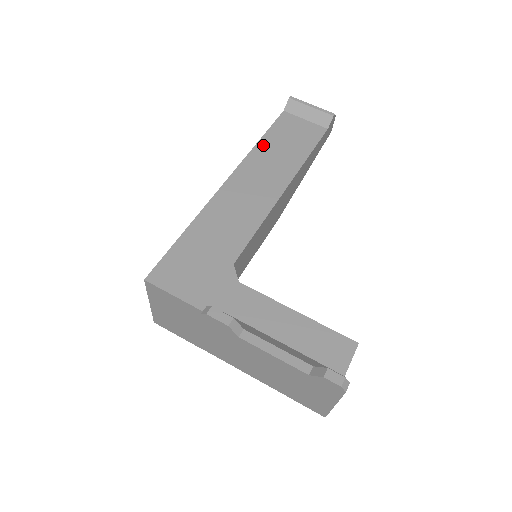
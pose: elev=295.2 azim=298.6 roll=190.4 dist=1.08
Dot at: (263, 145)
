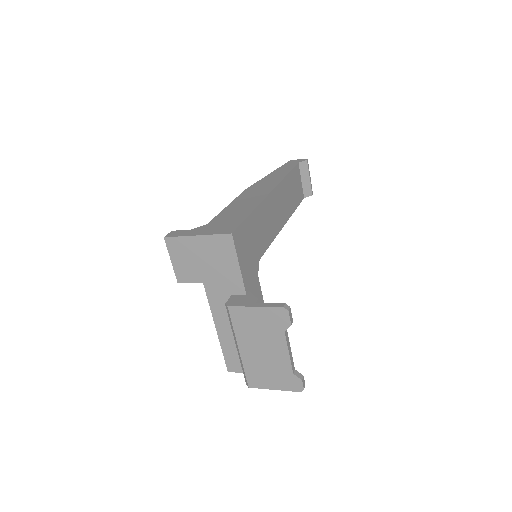
Dot at: (288, 180)
